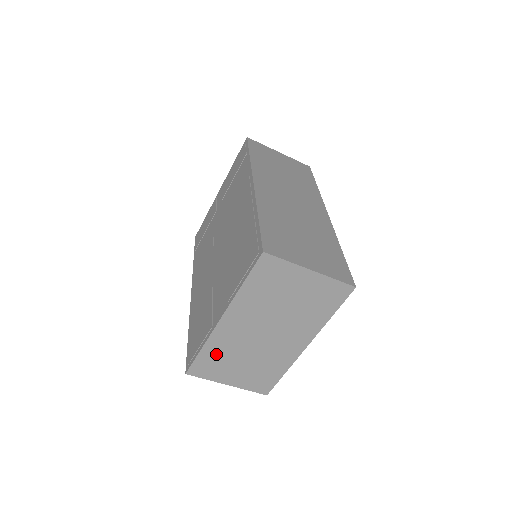
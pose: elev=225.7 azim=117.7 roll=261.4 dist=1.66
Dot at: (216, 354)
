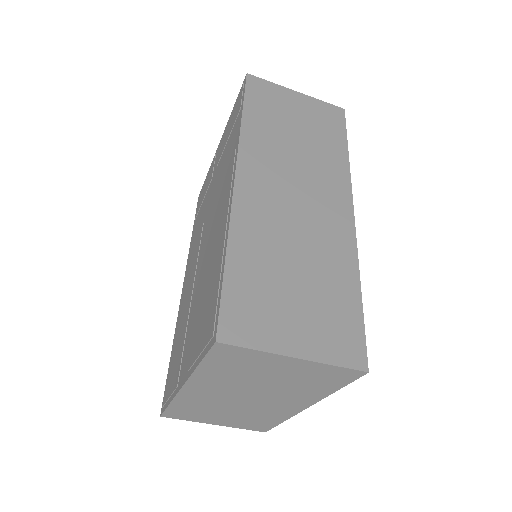
Dot at: (190, 407)
